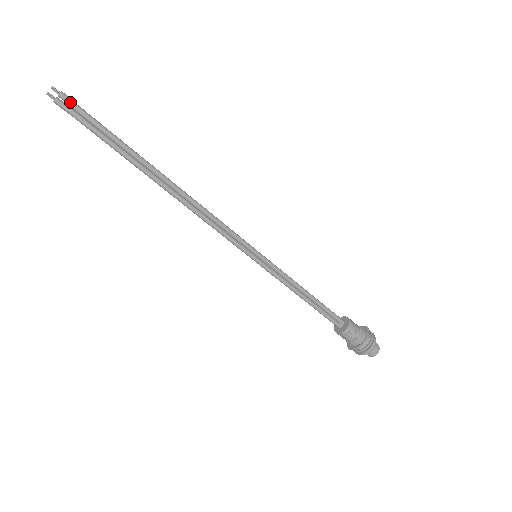
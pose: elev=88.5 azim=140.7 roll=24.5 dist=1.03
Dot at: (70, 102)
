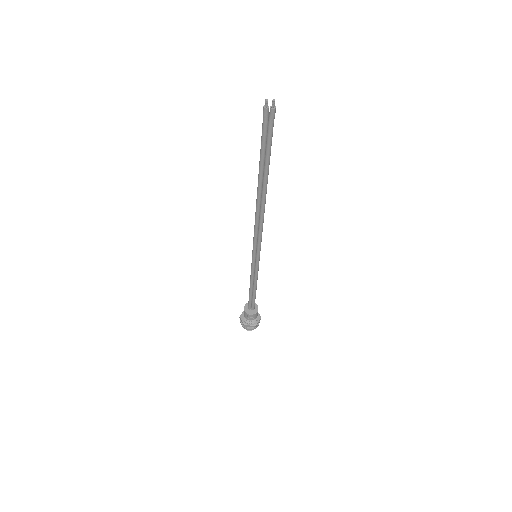
Dot at: (272, 118)
